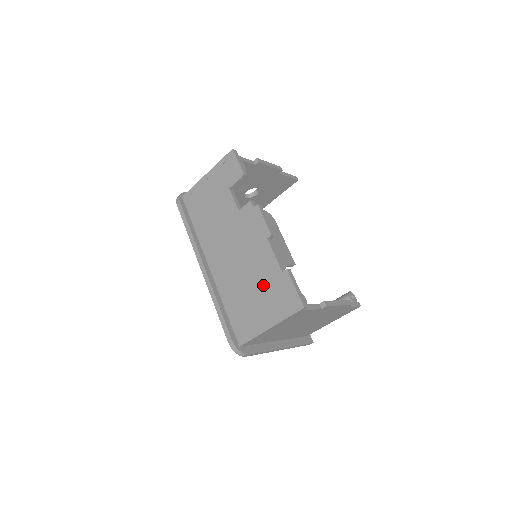
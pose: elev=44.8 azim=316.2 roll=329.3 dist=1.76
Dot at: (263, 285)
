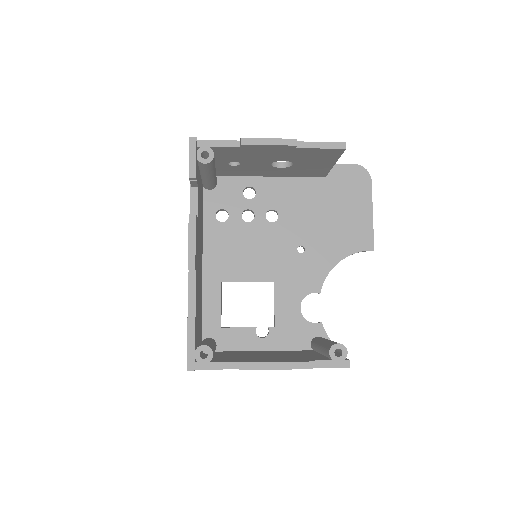
Dot at: occluded
